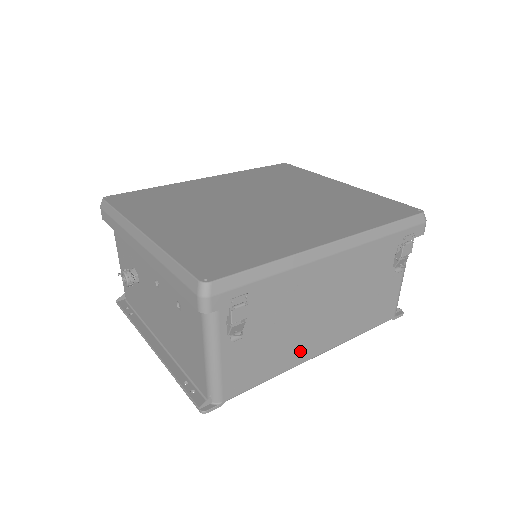
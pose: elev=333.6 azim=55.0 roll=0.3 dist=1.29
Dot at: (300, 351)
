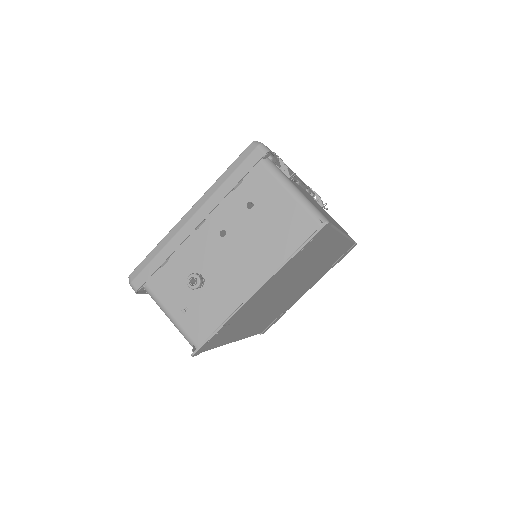
Dot at: (333, 222)
